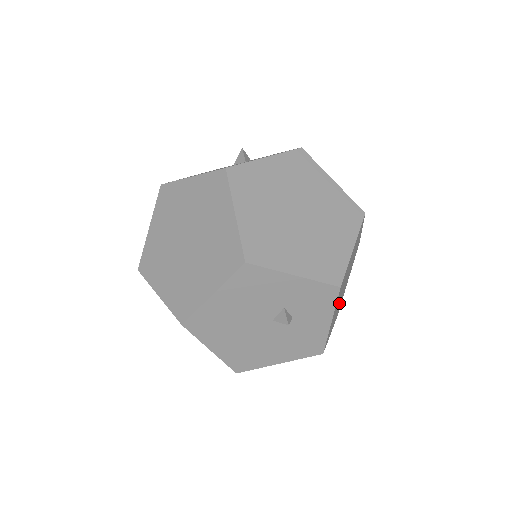
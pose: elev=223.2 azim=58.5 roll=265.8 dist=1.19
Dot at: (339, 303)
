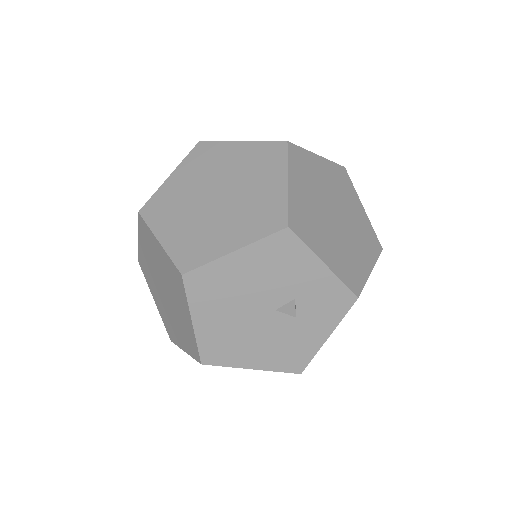
Dot at: occluded
